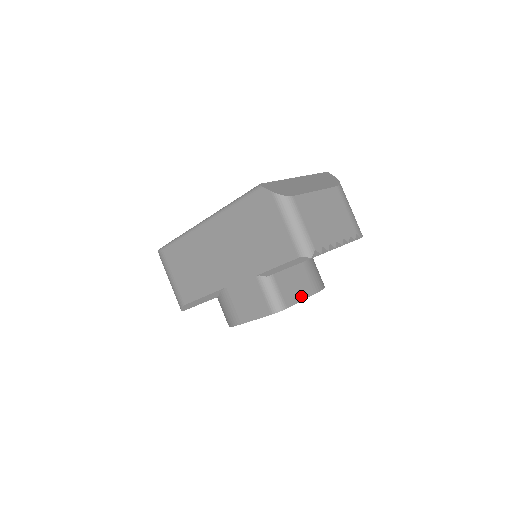
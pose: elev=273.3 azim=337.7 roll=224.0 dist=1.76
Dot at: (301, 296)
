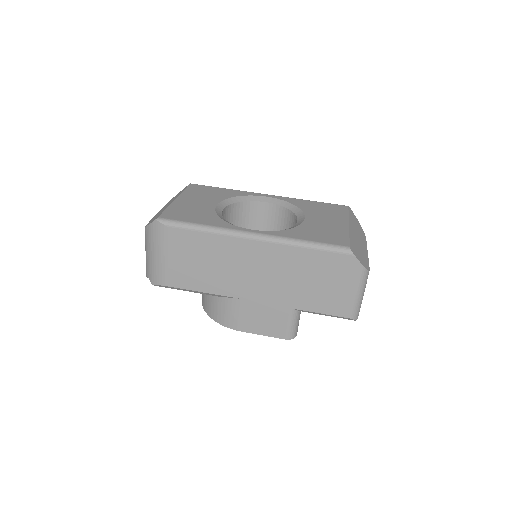
Dot at: occluded
